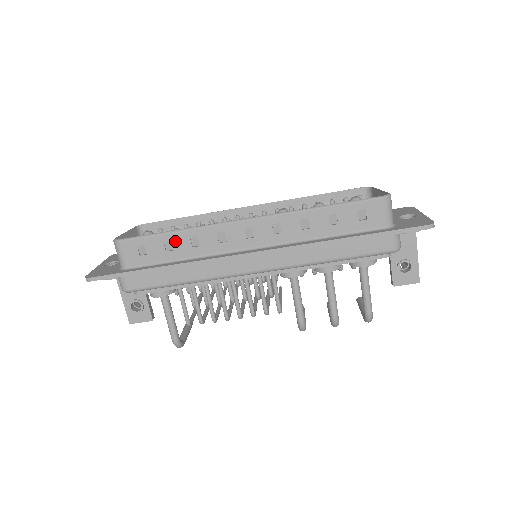
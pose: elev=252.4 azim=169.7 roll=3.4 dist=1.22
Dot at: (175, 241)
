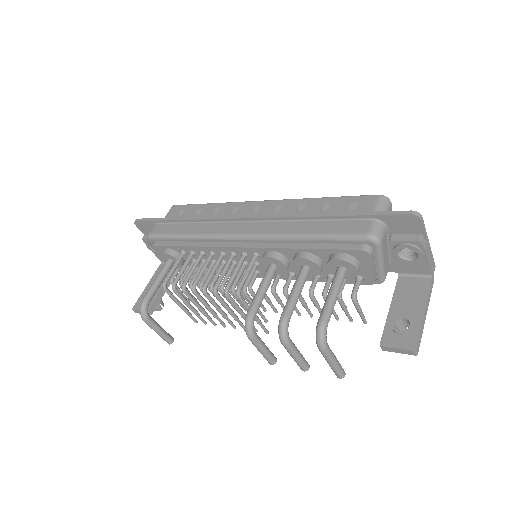
Dot at: (205, 209)
